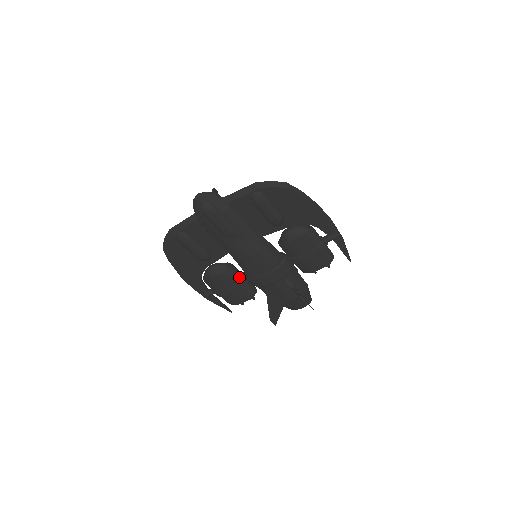
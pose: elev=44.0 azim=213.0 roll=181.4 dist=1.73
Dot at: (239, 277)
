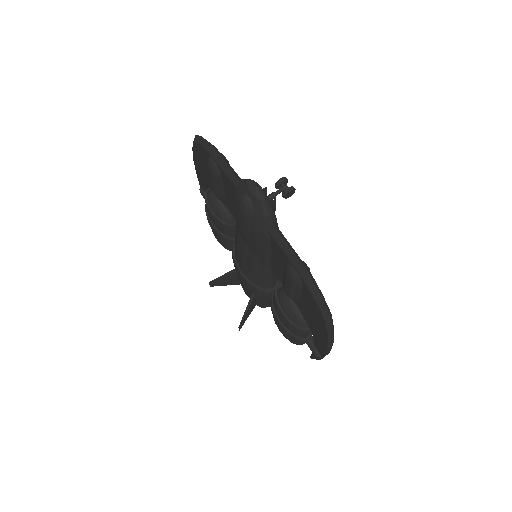
Dot at: (230, 235)
